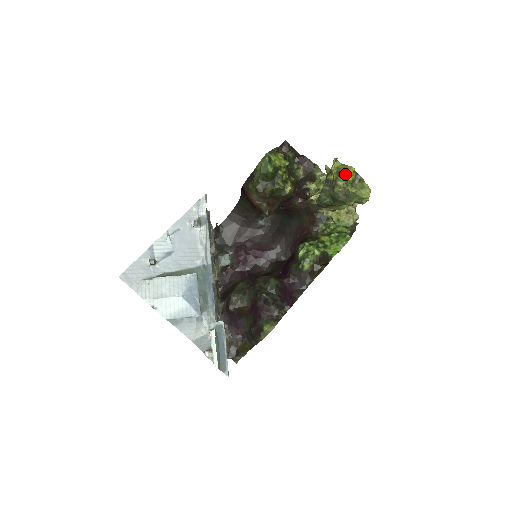
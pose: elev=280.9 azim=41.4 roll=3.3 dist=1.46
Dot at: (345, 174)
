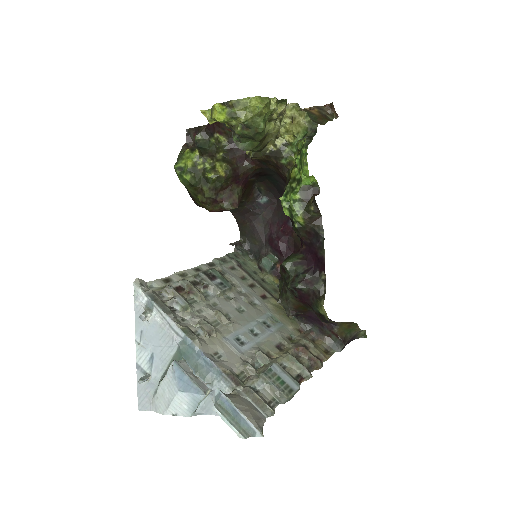
Dot at: (216, 119)
